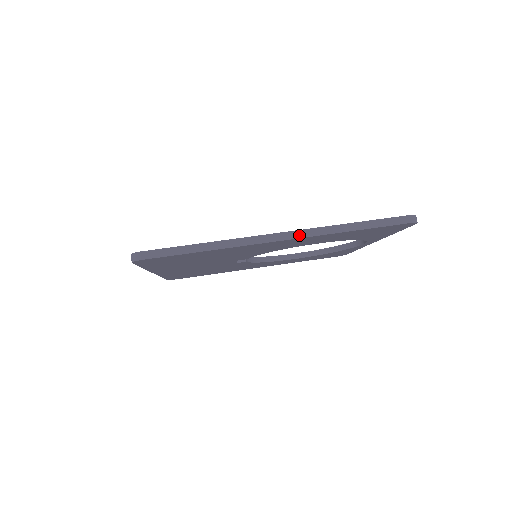
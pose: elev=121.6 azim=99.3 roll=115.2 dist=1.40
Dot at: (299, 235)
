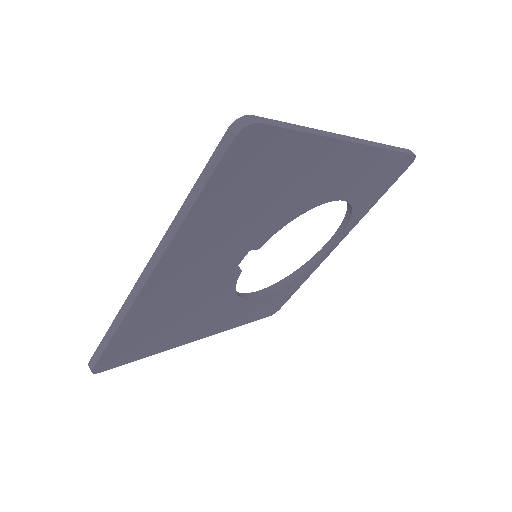
Dot at: (366, 143)
